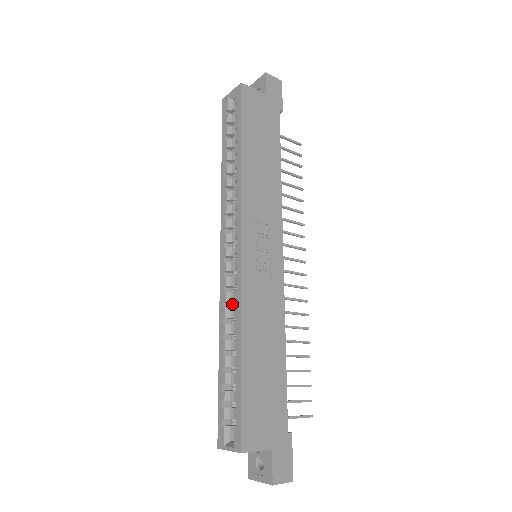
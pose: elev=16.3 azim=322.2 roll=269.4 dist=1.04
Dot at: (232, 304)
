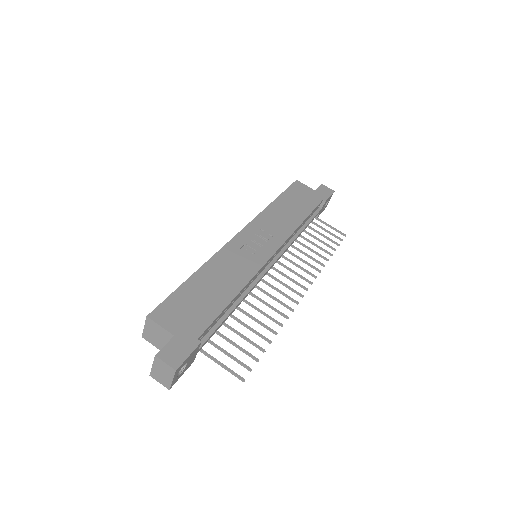
Dot at: occluded
